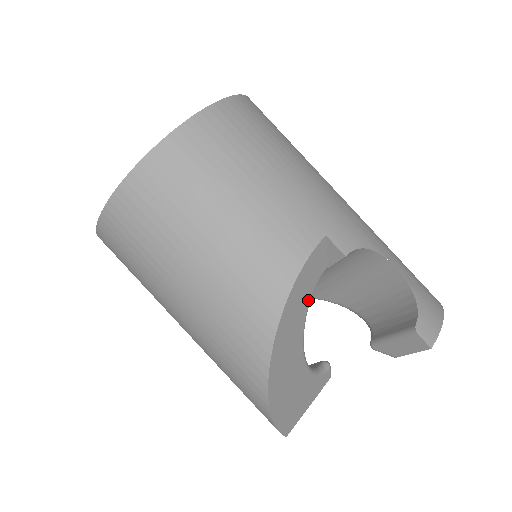
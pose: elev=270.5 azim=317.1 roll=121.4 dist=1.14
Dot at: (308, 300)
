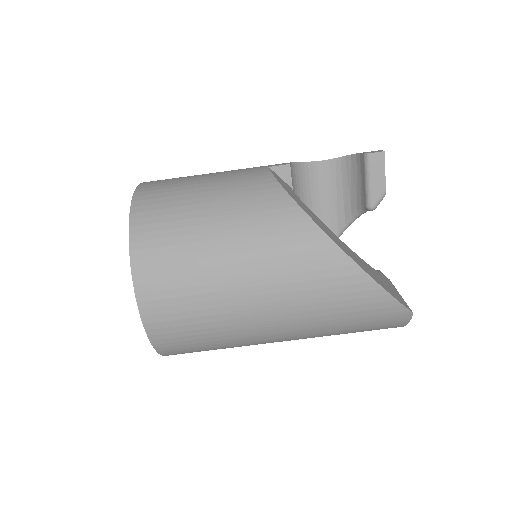
Dot at: (303, 204)
